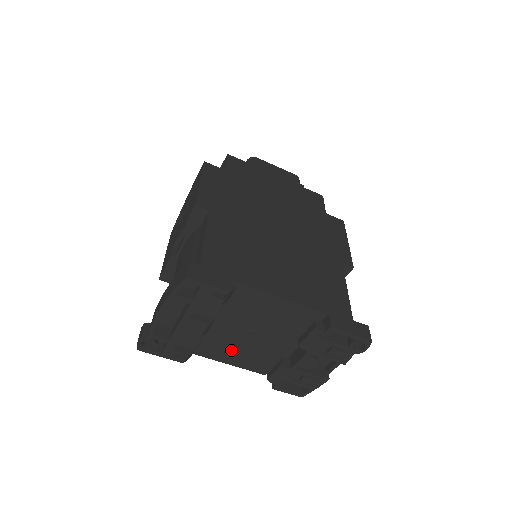
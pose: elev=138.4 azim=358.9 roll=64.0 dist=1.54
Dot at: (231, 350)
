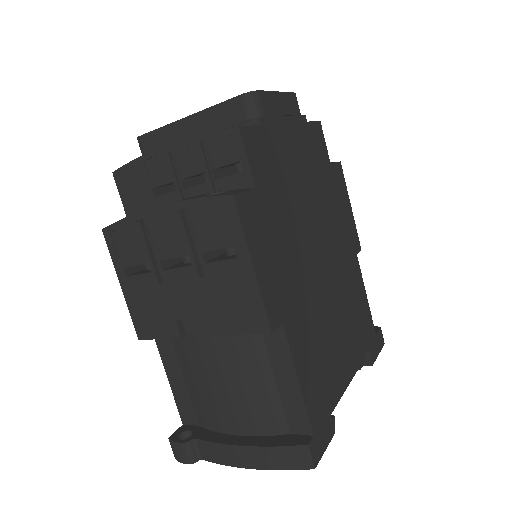
Dot at: occluded
